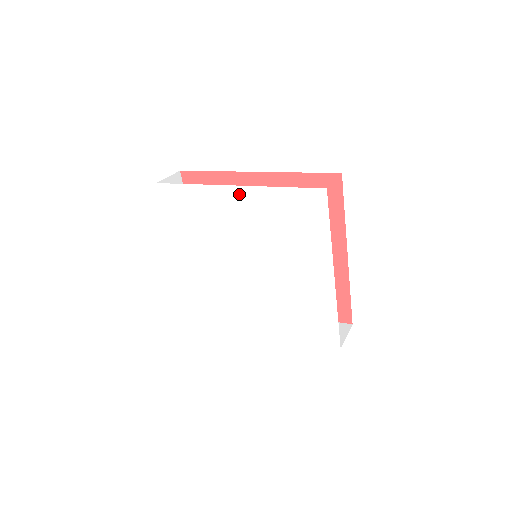
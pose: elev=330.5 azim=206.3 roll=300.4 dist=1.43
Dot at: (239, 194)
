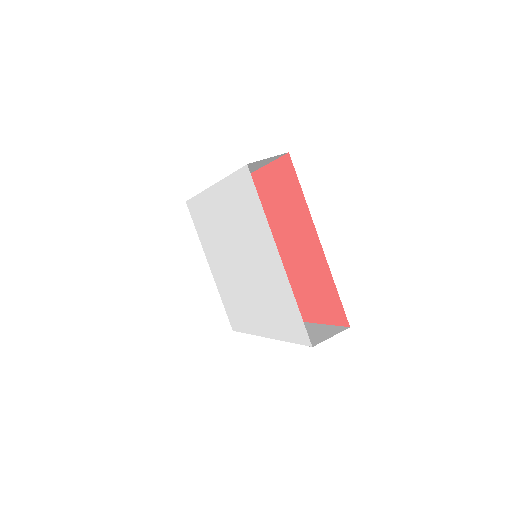
Dot at: (215, 193)
